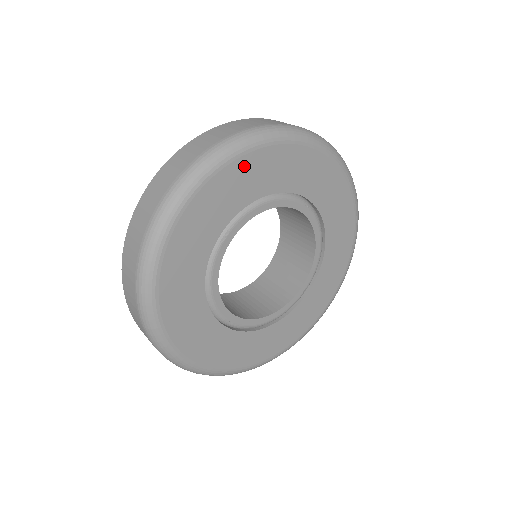
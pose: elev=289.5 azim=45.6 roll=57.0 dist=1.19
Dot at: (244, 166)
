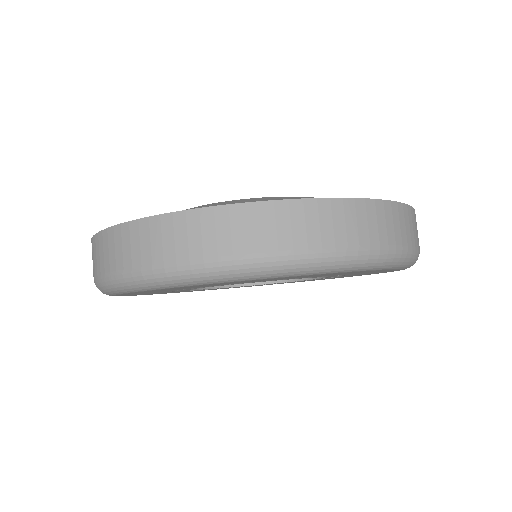
Dot at: (293, 277)
